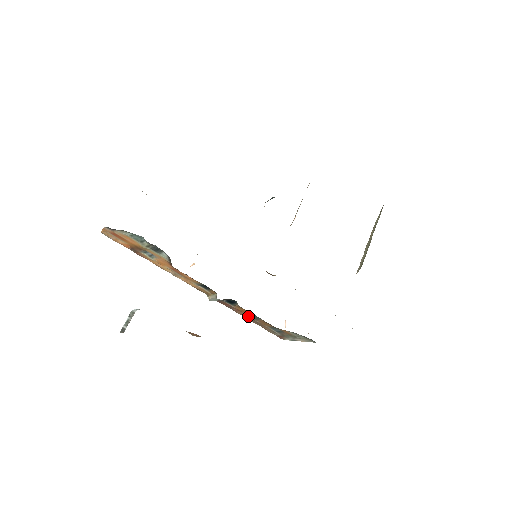
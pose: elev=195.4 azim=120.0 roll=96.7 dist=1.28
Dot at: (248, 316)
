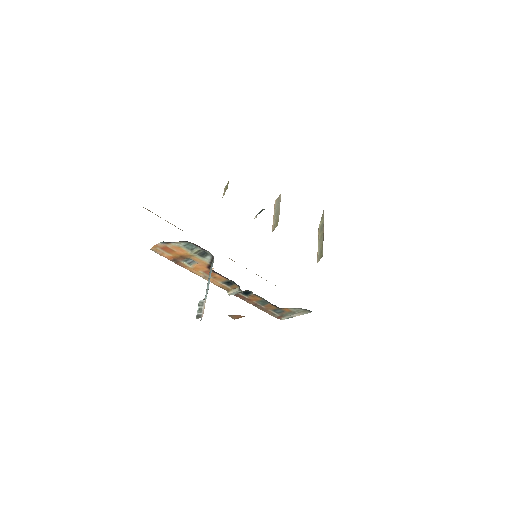
Dot at: (257, 304)
